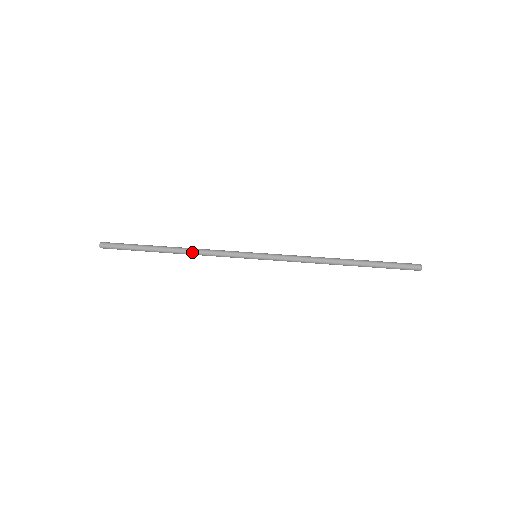
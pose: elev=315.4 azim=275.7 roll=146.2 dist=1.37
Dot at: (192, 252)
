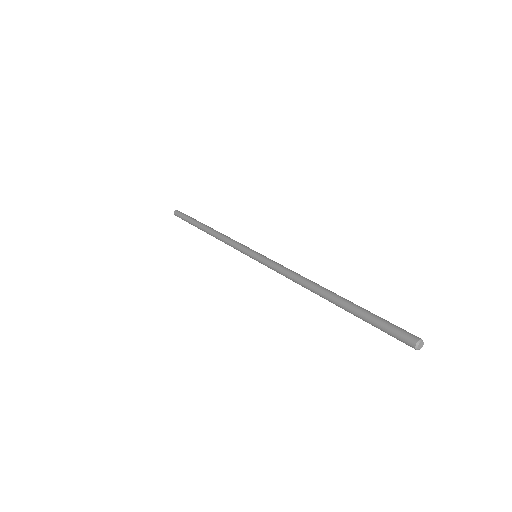
Dot at: (217, 233)
